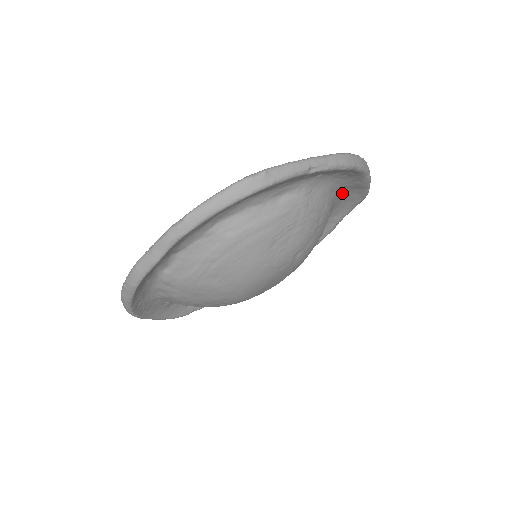
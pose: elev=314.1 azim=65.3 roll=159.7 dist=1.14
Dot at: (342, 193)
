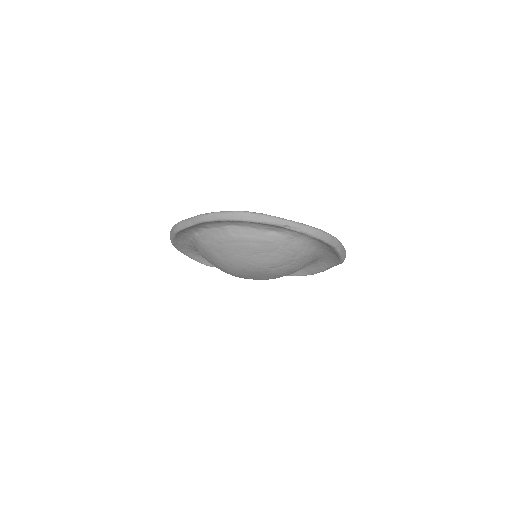
Dot at: (325, 251)
